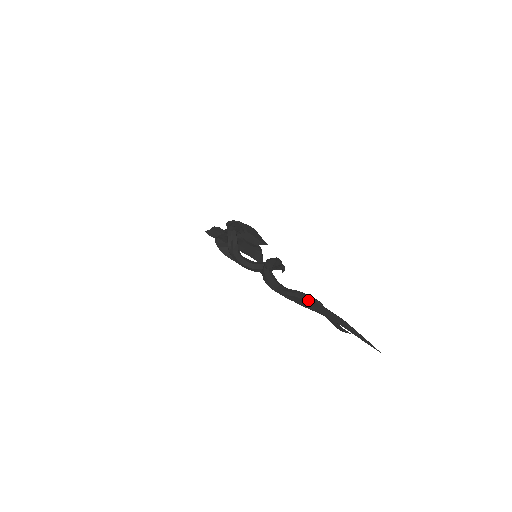
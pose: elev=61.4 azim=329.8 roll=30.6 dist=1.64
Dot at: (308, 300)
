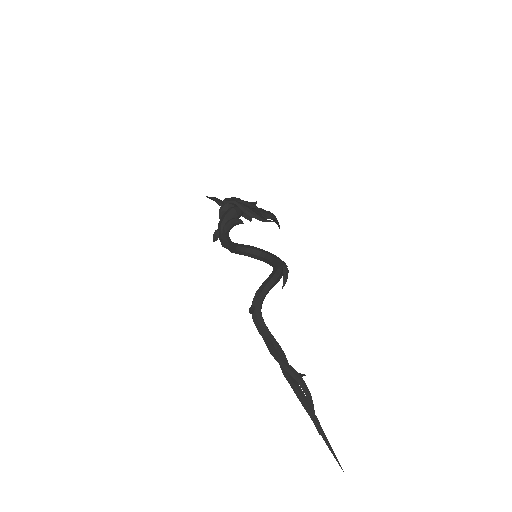
Dot at: (288, 373)
